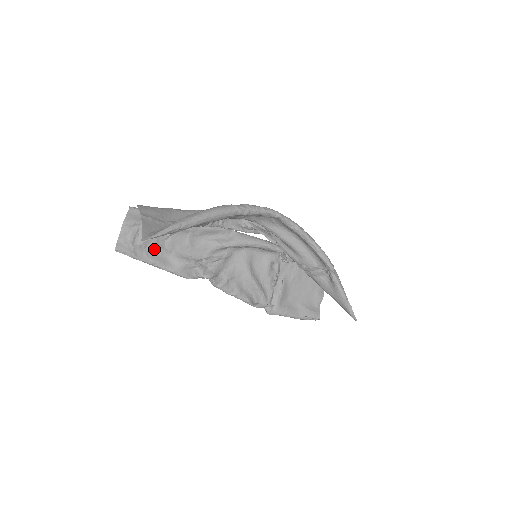
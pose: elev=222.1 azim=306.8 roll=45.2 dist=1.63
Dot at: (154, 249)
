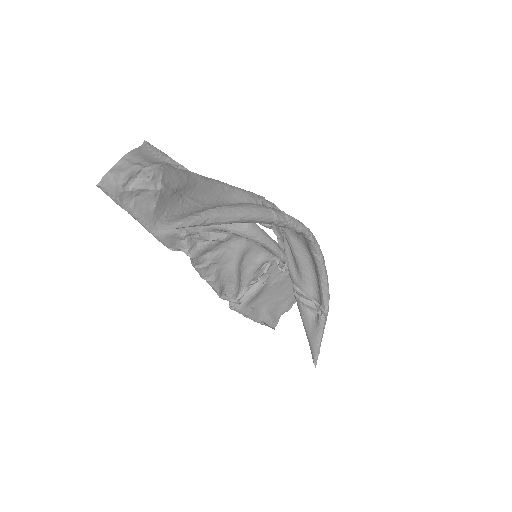
Dot at: (147, 201)
